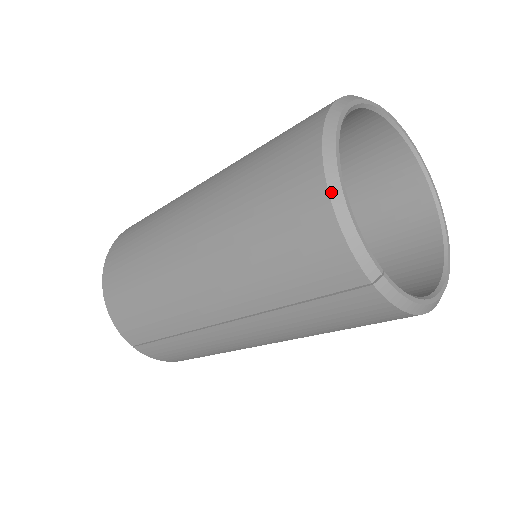
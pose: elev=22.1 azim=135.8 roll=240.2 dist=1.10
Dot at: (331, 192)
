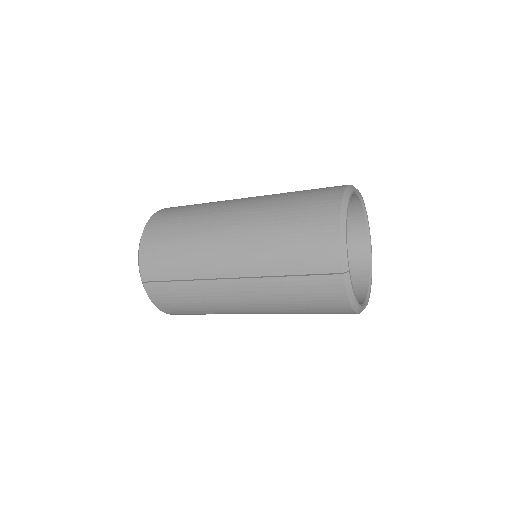
Dot at: (341, 220)
